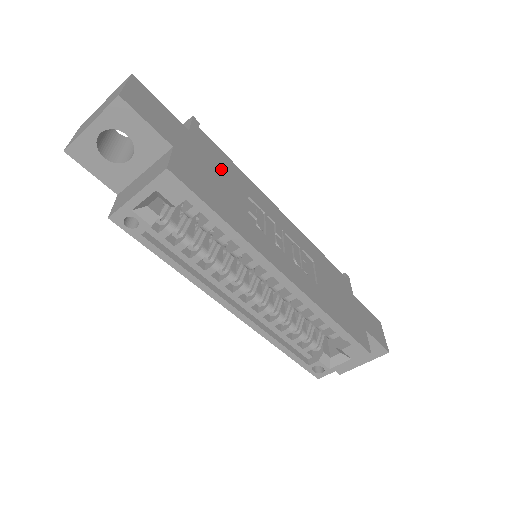
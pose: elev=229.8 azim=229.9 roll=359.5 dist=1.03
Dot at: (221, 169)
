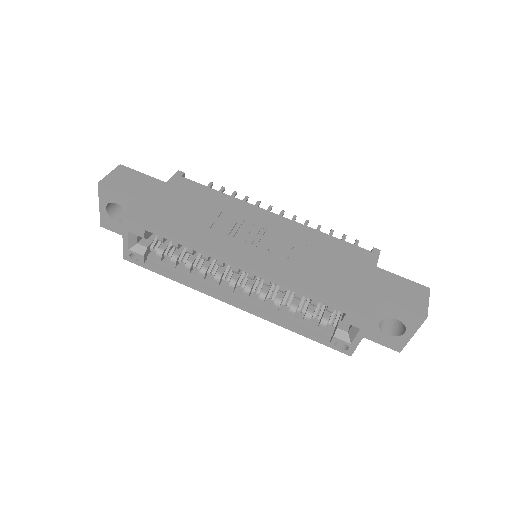
Dot at: (193, 200)
